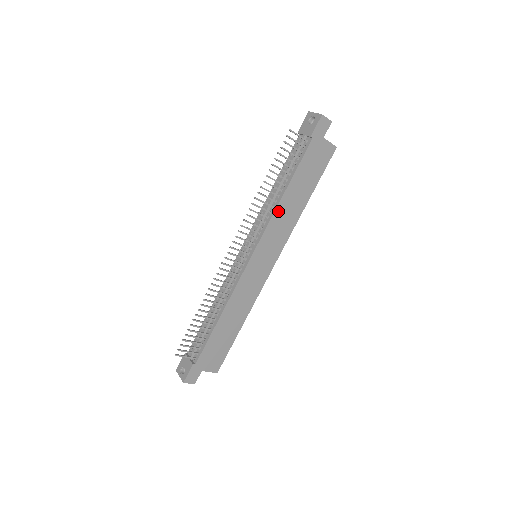
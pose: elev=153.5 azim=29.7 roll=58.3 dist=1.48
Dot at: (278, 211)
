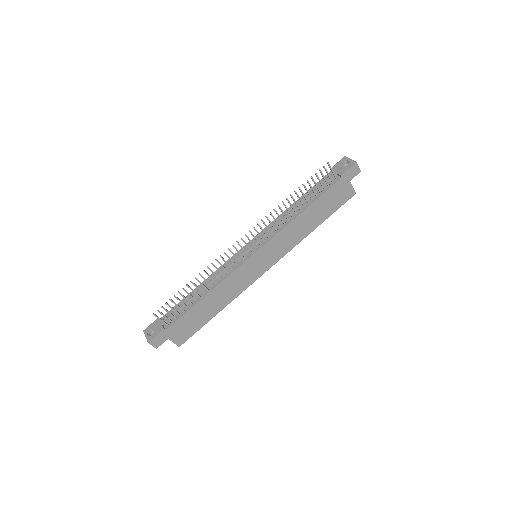
Dot at: (291, 225)
